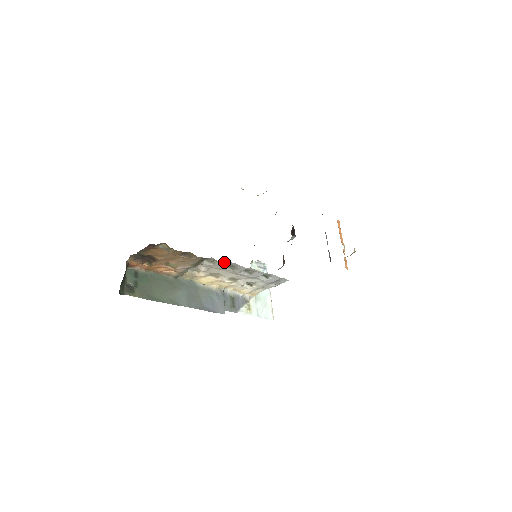
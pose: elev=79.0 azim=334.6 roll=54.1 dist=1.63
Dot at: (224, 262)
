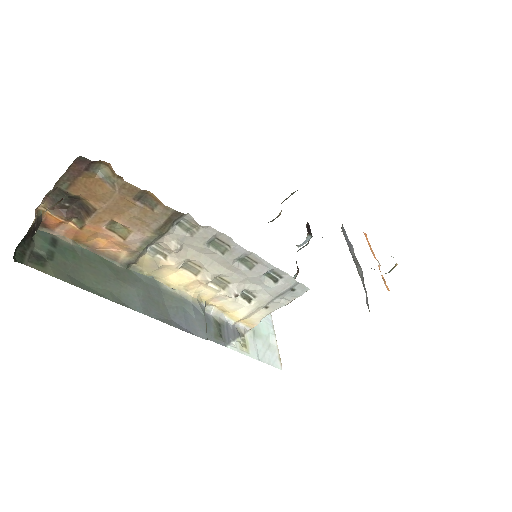
Dot at: (209, 230)
